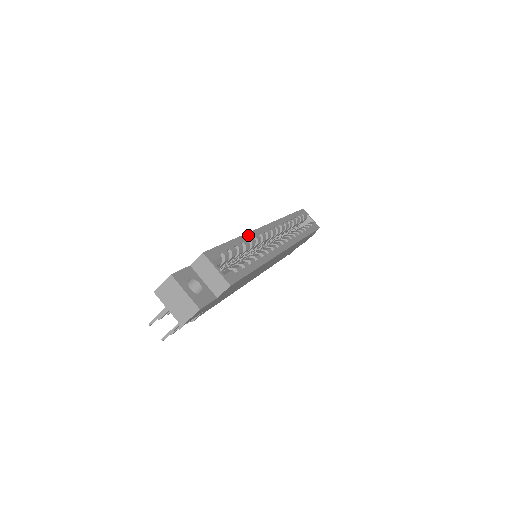
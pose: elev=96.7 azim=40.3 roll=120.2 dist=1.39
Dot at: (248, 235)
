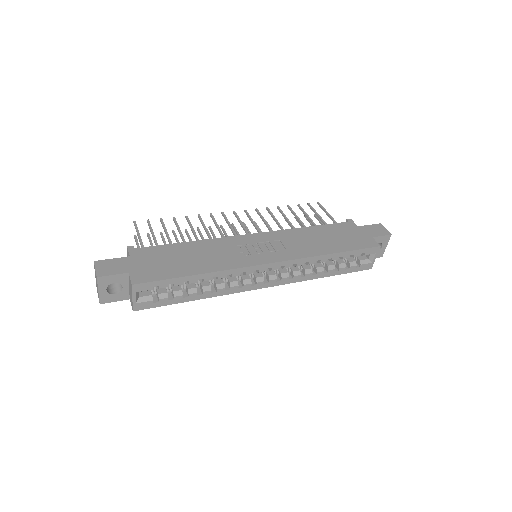
Dot at: (222, 272)
